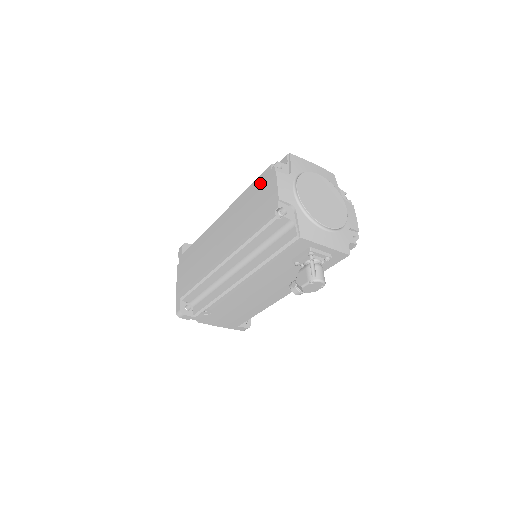
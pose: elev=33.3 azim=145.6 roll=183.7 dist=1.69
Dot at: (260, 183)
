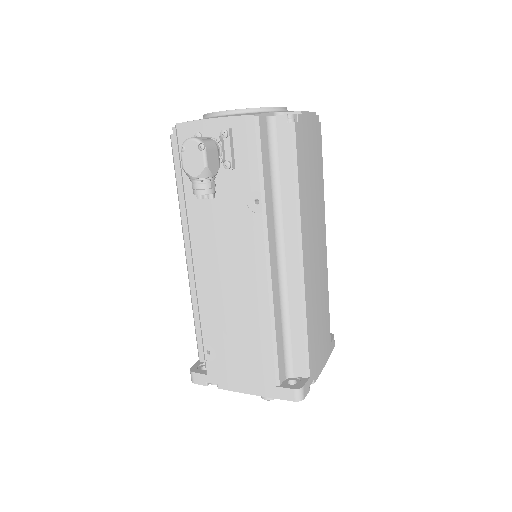
Dot at: occluded
